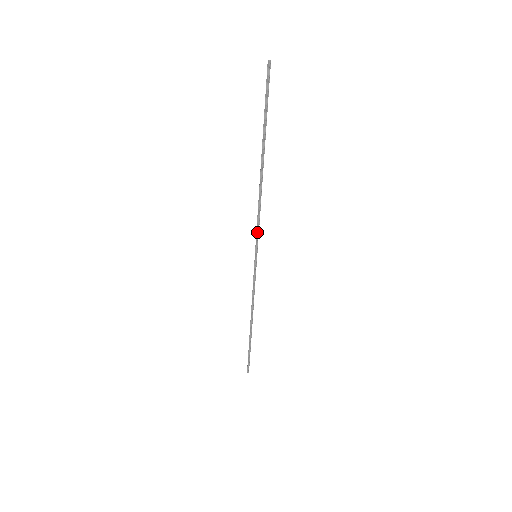
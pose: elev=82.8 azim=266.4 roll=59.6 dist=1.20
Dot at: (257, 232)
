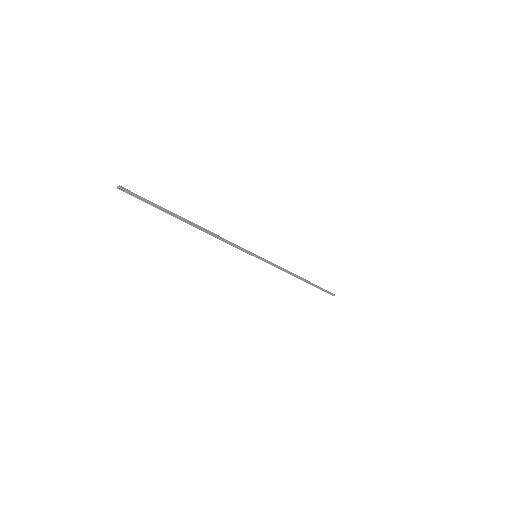
Dot at: (239, 248)
